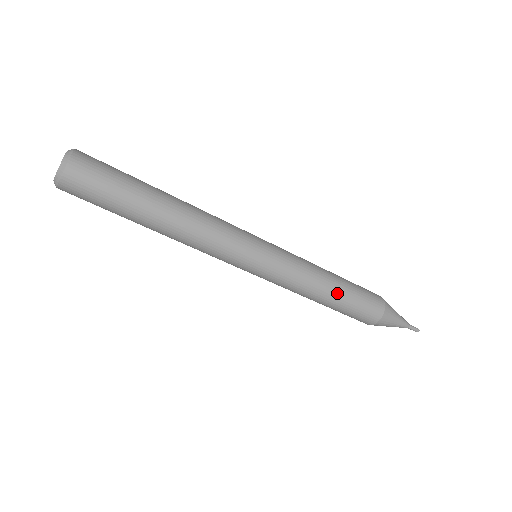
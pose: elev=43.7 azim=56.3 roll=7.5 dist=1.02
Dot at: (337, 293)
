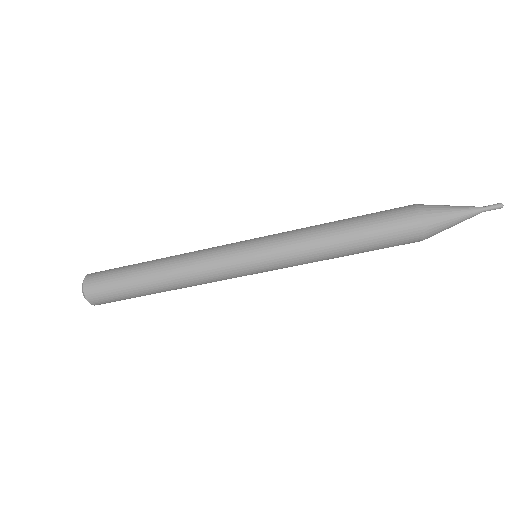
Dot at: (349, 243)
